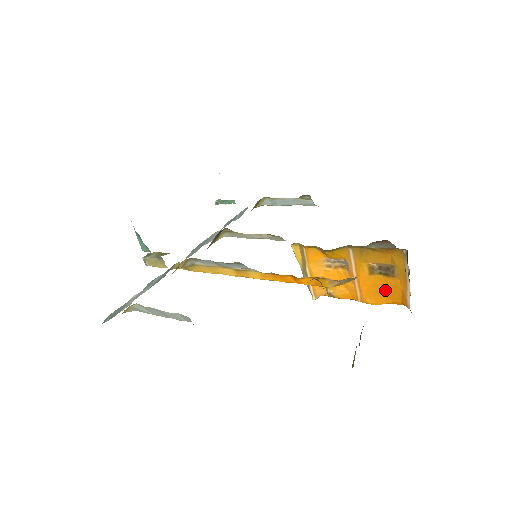
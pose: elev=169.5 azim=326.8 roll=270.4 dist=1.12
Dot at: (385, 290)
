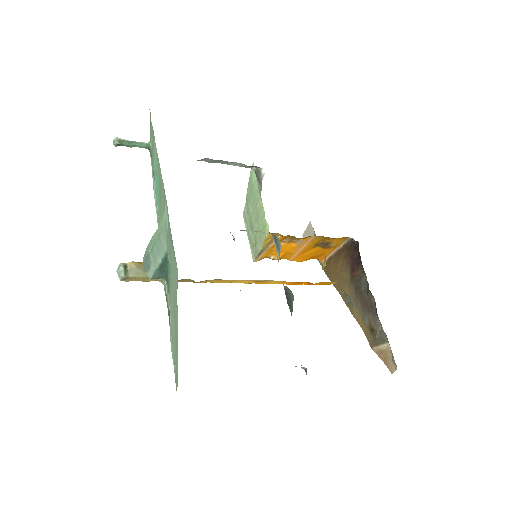
Dot at: (315, 254)
